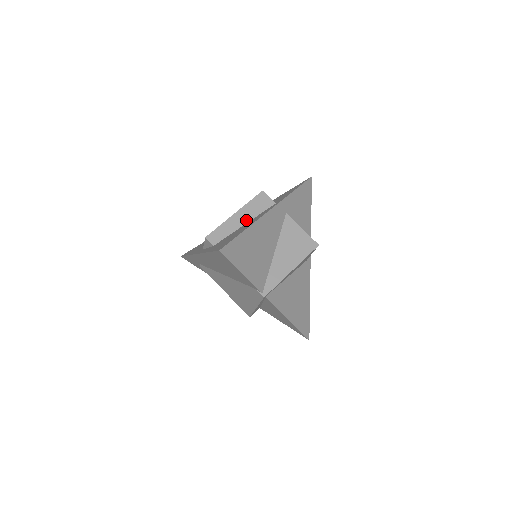
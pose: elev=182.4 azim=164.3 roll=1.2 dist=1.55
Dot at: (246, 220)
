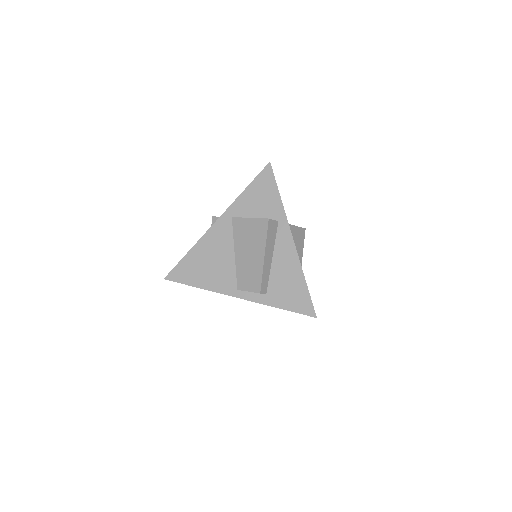
Dot at: (271, 254)
